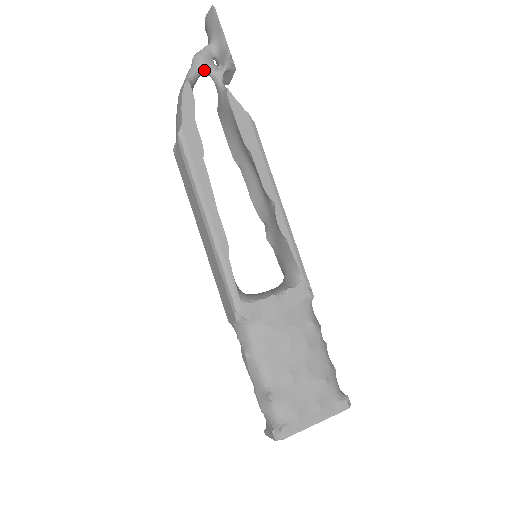
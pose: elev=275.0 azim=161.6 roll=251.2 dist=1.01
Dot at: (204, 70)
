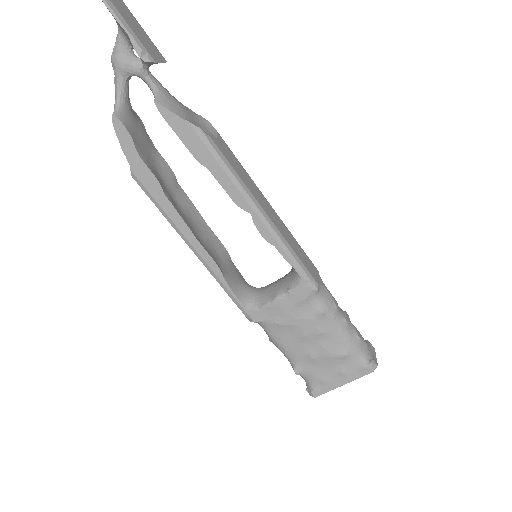
Dot at: (128, 75)
